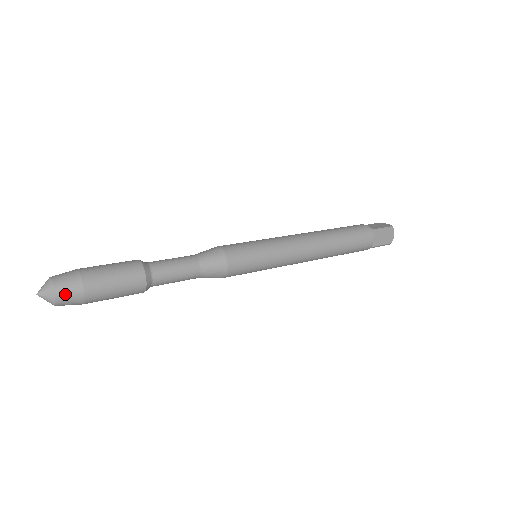
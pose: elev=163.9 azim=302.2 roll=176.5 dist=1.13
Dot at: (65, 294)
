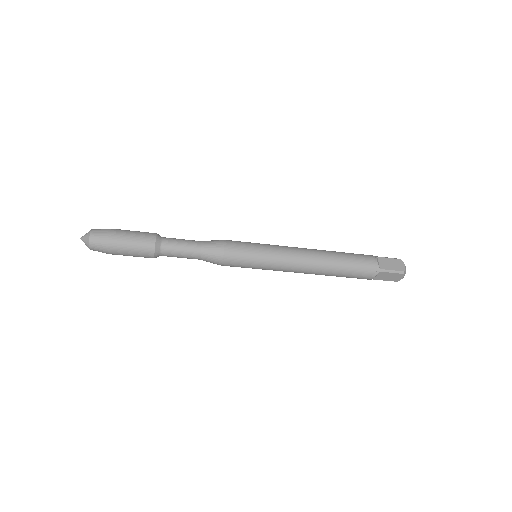
Dot at: (97, 233)
